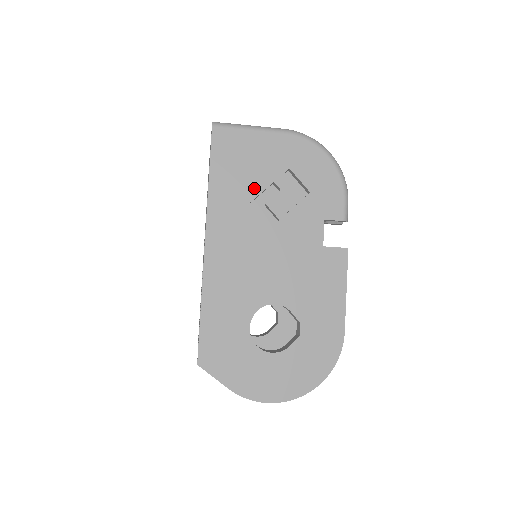
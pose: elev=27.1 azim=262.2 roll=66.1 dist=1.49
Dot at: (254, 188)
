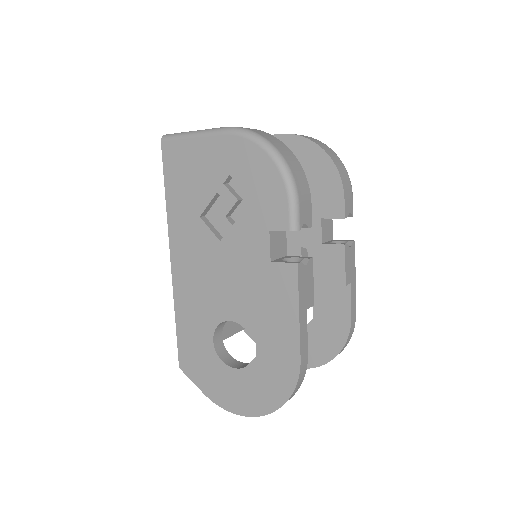
Dot at: (201, 201)
